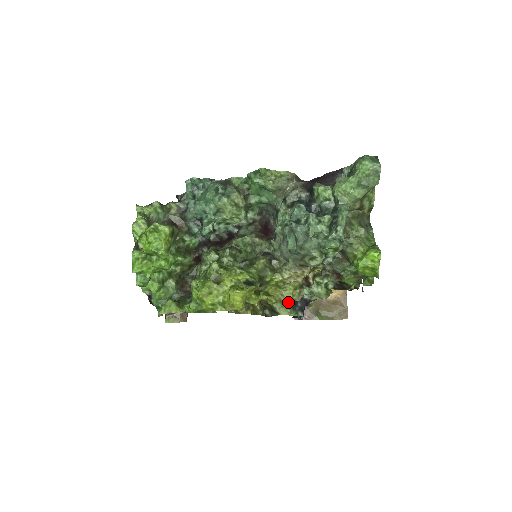
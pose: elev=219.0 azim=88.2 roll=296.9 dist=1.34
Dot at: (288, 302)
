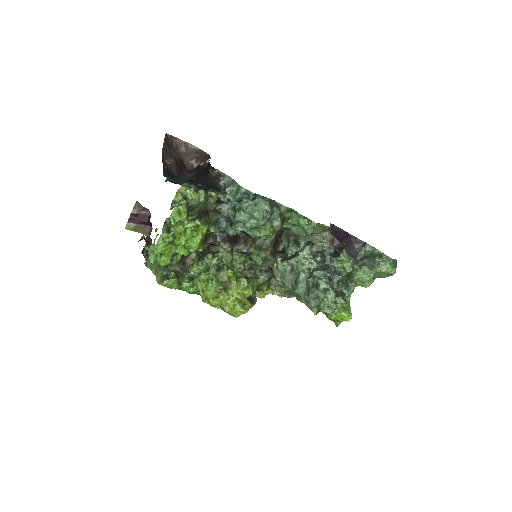
Dot at: (260, 297)
